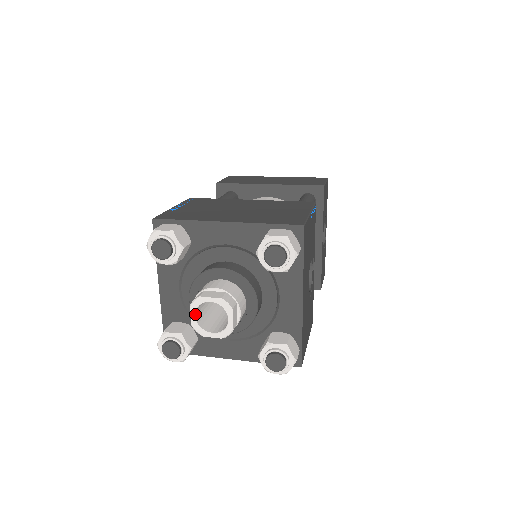
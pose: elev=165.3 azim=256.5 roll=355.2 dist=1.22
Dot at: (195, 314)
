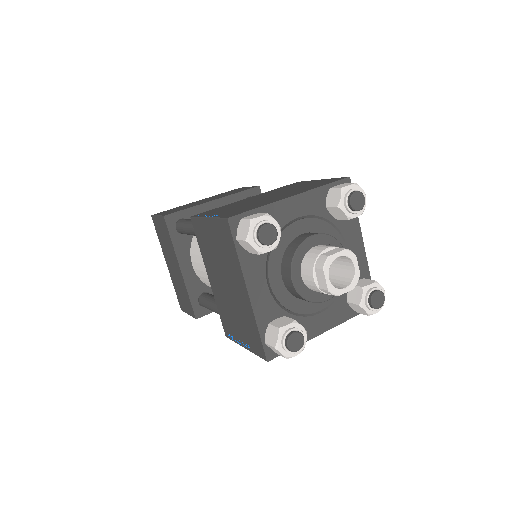
Dot at: (328, 276)
